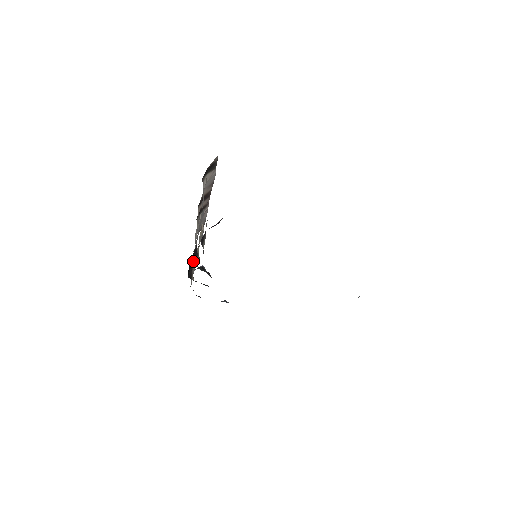
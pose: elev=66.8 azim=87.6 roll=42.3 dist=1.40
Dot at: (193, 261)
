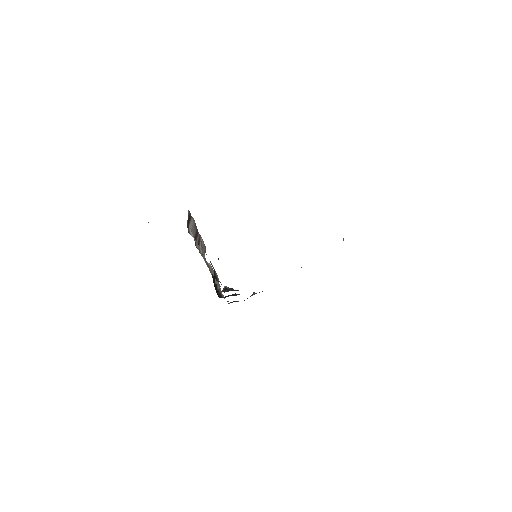
Dot at: (216, 285)
